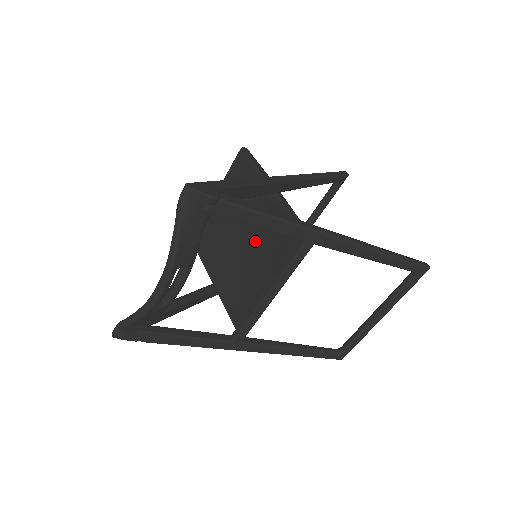
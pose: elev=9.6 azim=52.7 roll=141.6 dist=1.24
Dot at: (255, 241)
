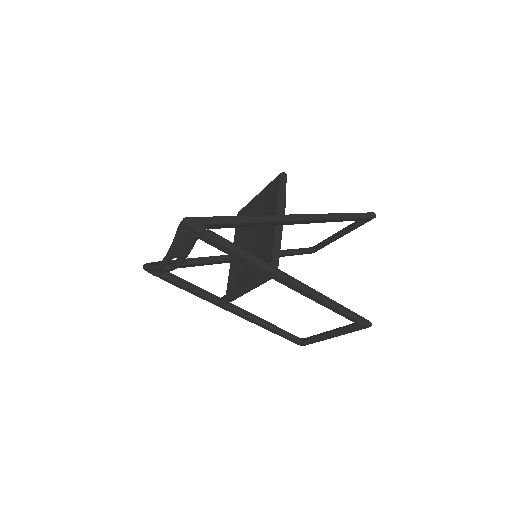
Dot at: (258, 246)
